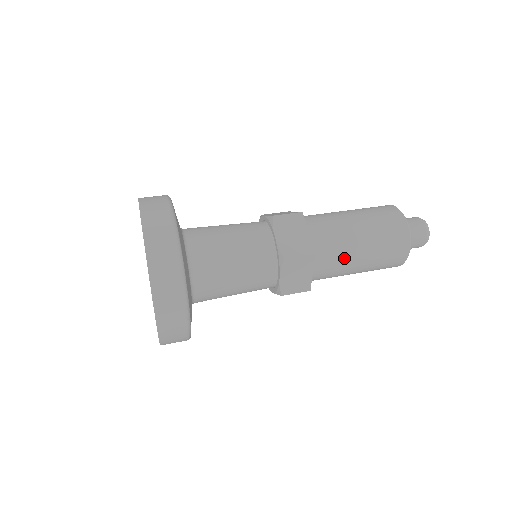
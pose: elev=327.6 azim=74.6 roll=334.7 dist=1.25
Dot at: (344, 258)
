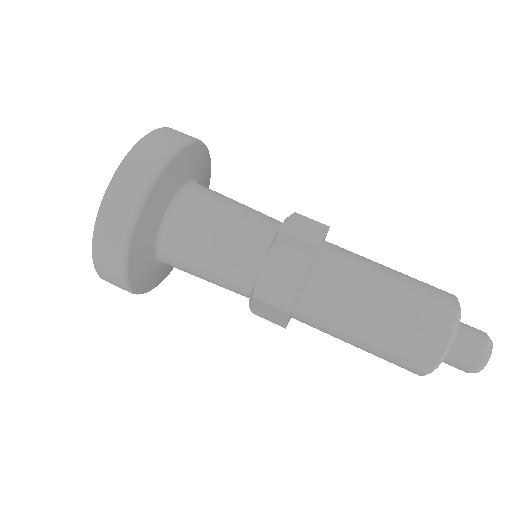
Dot at: (334, 331)
